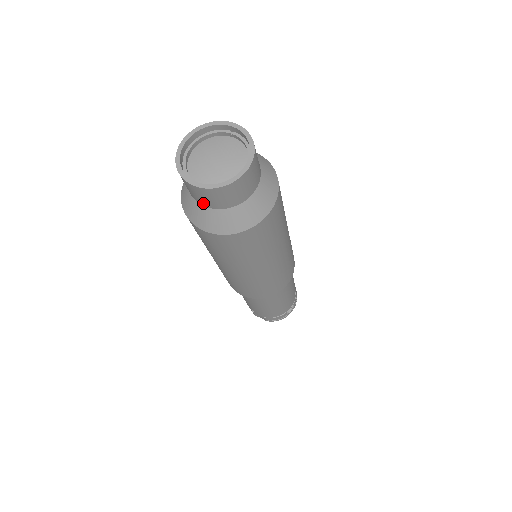
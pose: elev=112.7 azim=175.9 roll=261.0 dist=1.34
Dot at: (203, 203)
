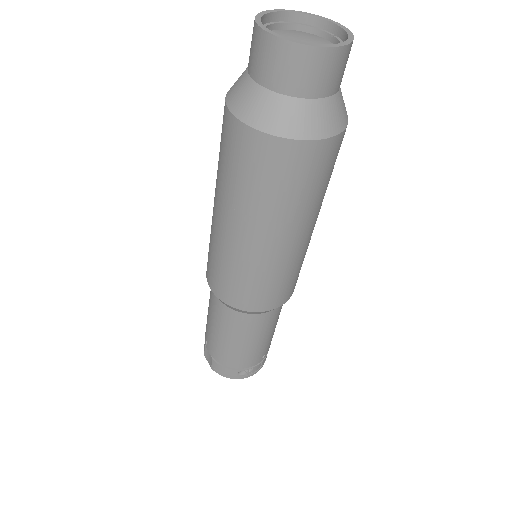
Dot at: (255, 72)
